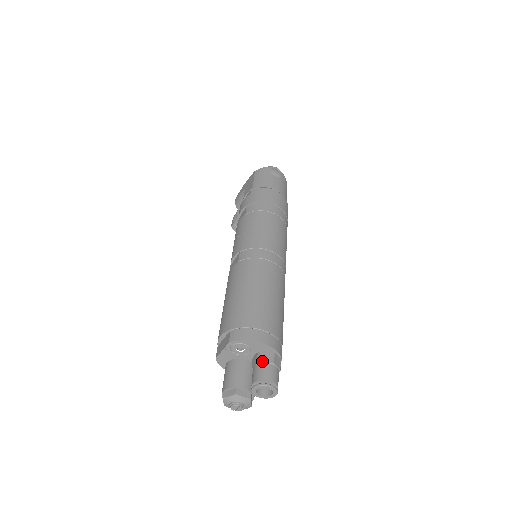
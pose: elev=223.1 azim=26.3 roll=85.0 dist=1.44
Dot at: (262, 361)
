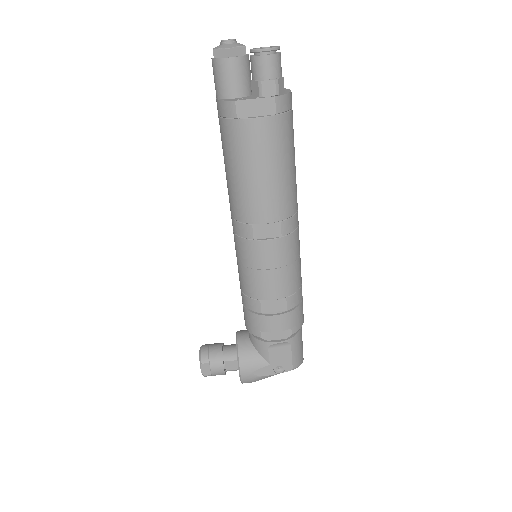
Dot at: occluded
